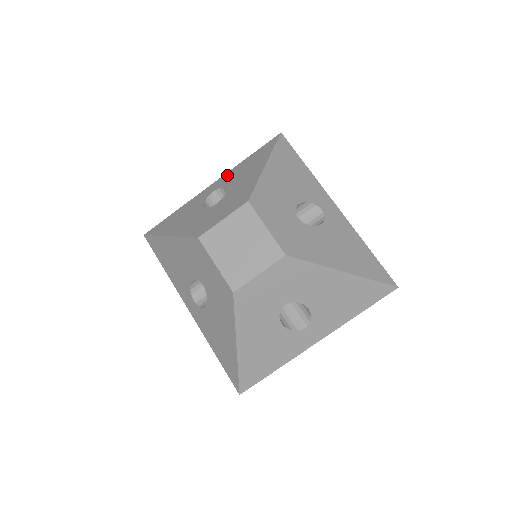
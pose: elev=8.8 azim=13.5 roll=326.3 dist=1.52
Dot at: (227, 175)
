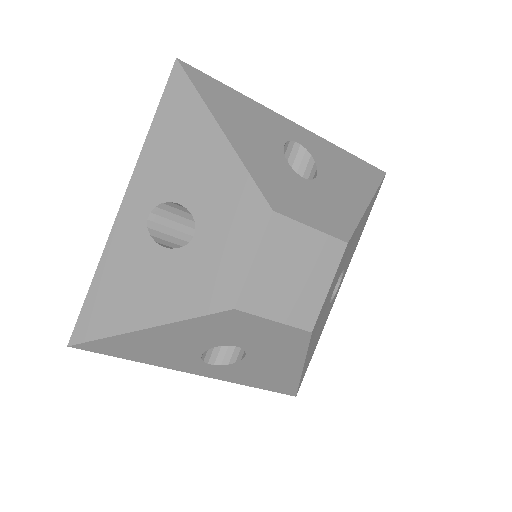
Dot at: (319, 141)
